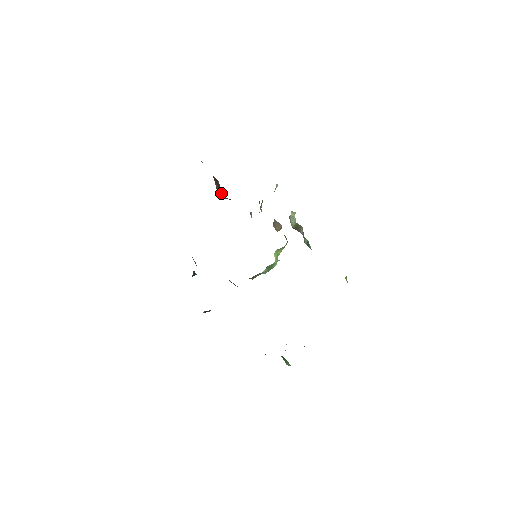
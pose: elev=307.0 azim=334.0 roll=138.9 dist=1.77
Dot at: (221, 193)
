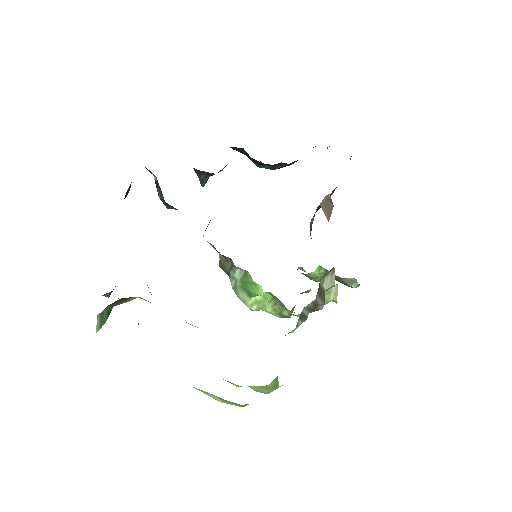
Dot at: (317, 210)
